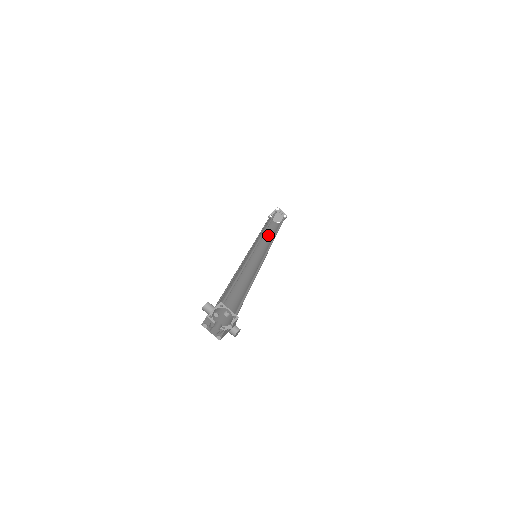
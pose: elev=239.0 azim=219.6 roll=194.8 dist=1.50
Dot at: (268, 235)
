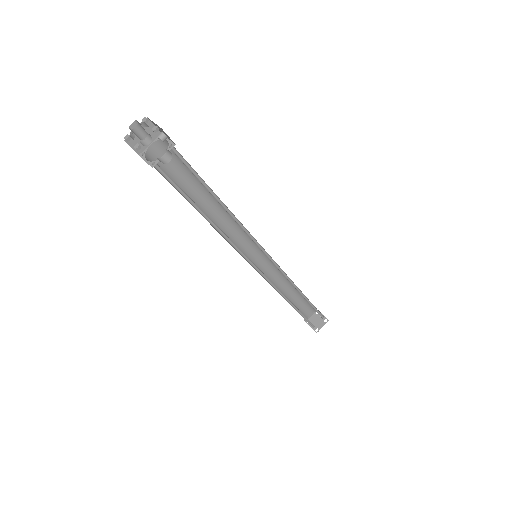
Dot at: (293, 306)
